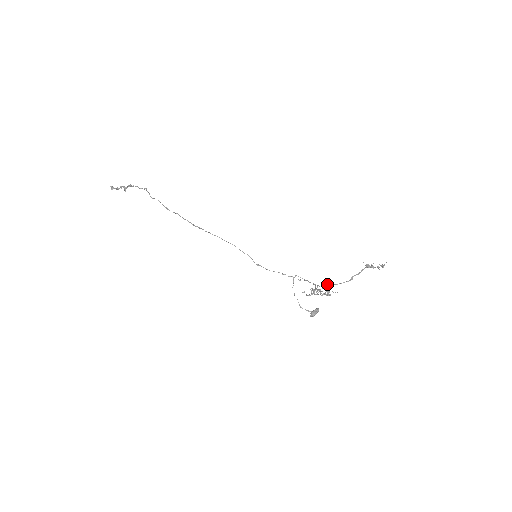
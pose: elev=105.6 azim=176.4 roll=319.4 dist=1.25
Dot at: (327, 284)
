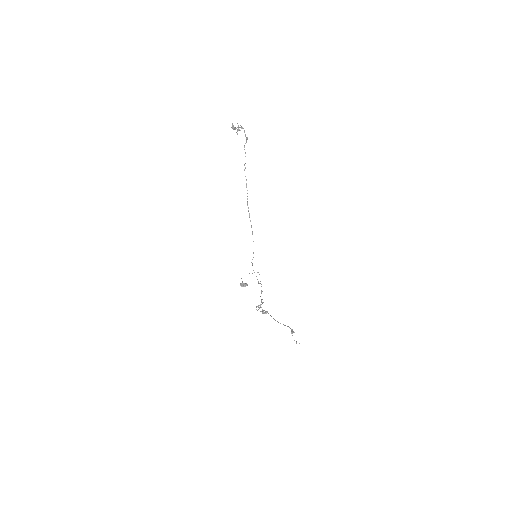
Dot at: occluded
